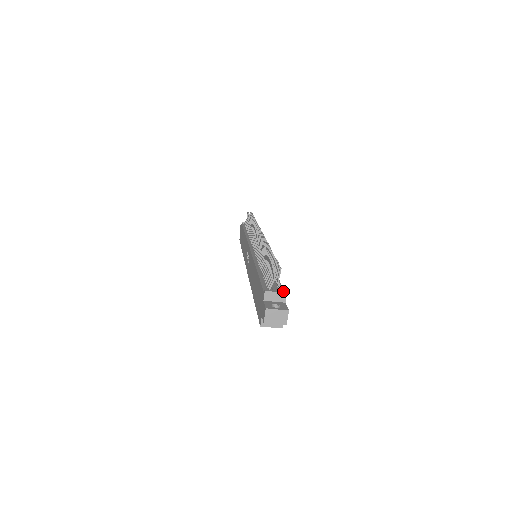
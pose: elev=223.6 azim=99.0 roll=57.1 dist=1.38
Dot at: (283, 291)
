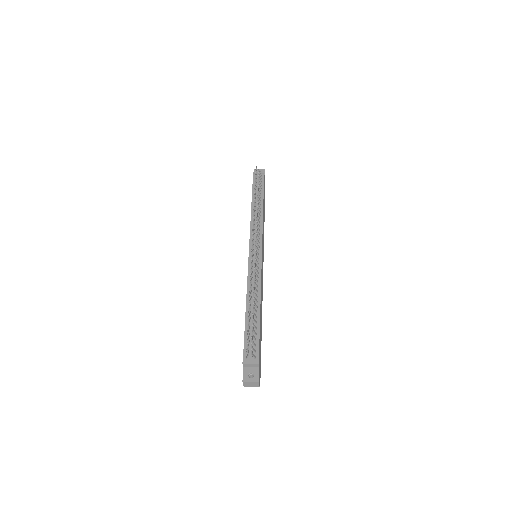
Dot at: (256, 361)
